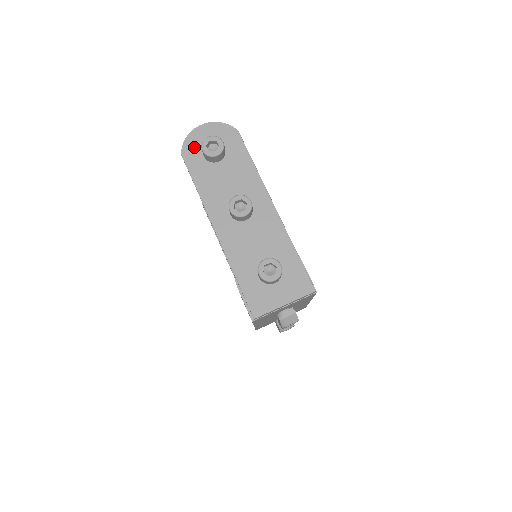
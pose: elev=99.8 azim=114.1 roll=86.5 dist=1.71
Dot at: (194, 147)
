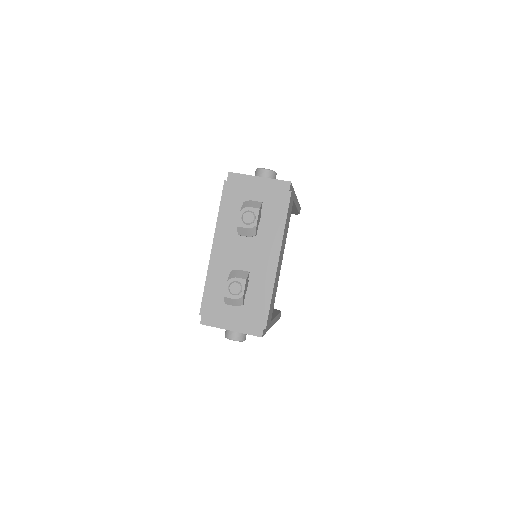
Dot at: occluded
